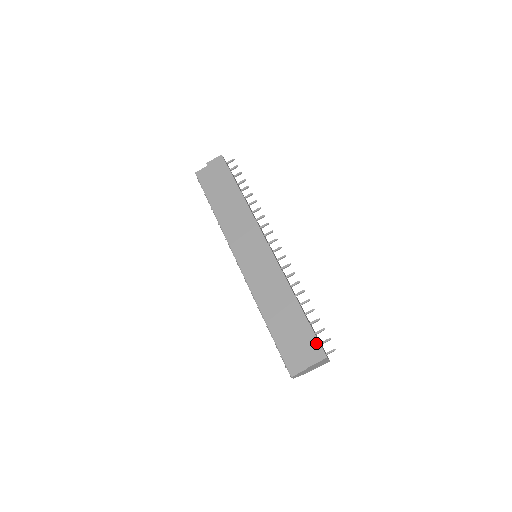
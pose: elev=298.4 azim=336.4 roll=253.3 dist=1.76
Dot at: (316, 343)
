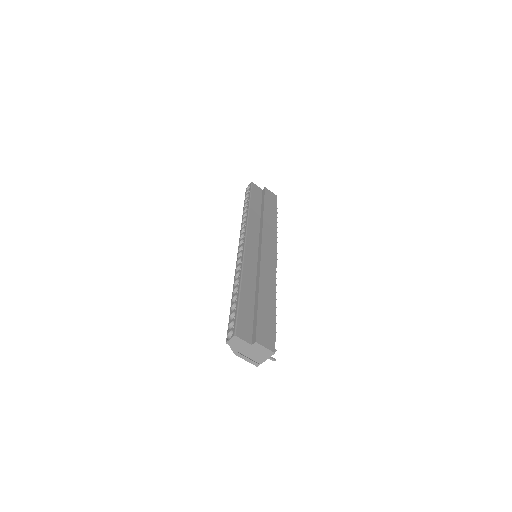
Dot at: (273, 337)
